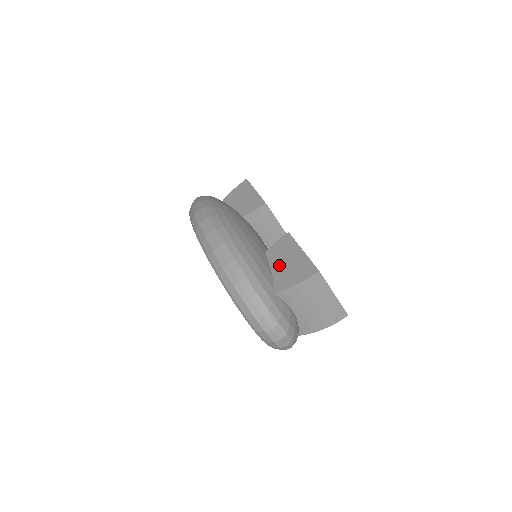
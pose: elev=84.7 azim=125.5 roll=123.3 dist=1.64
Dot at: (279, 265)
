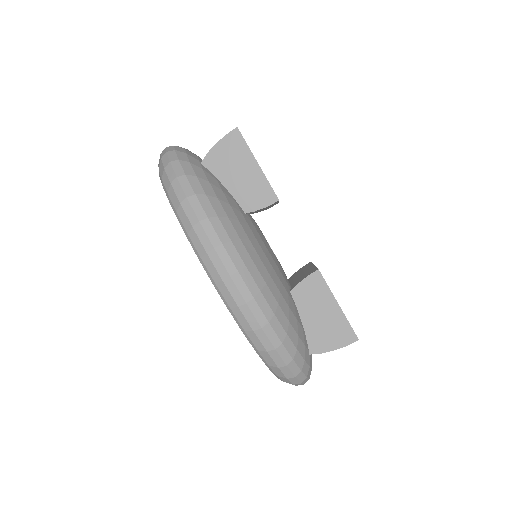
Dot at: (311, 318)
